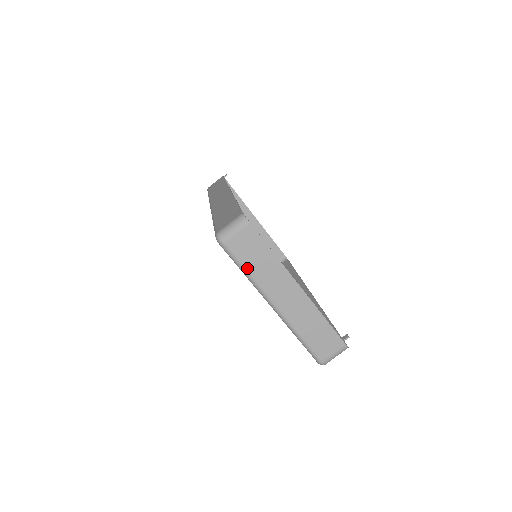
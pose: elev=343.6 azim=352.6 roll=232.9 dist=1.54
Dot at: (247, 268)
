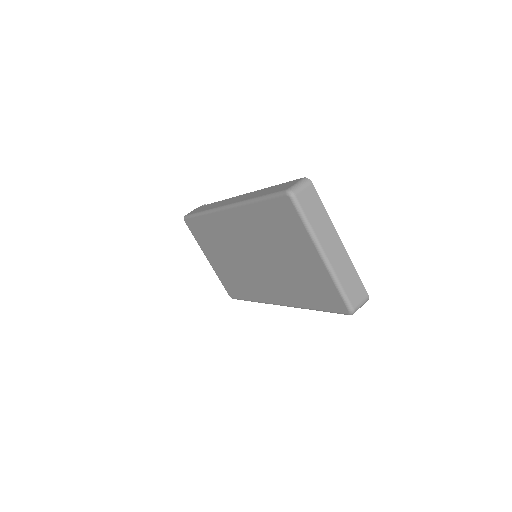
Dot at: (309, 219)
